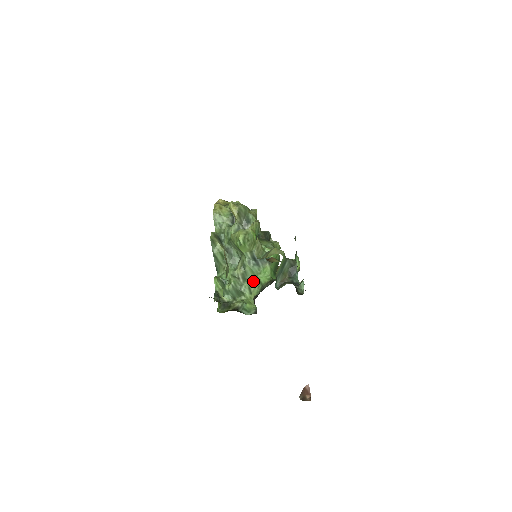
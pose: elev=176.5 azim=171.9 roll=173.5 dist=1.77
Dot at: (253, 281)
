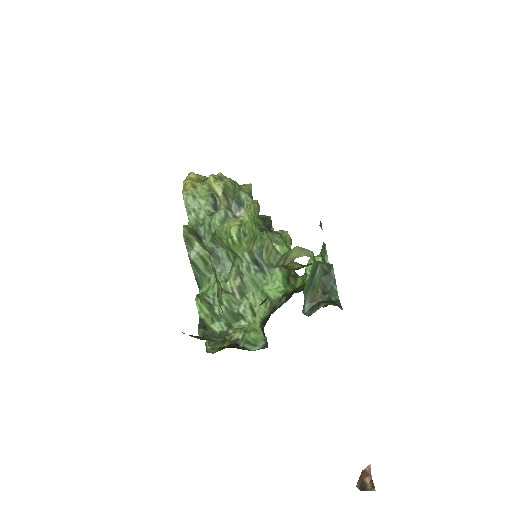
Dot at: (256, 296)
